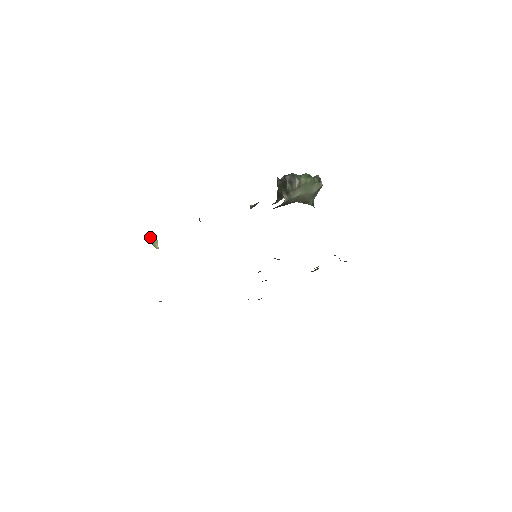
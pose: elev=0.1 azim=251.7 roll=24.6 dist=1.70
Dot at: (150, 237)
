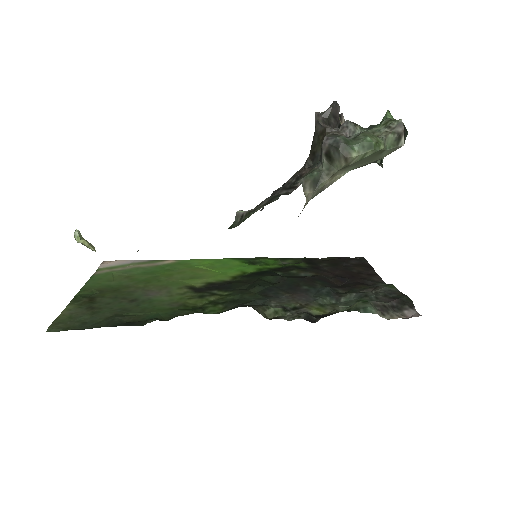
Dot at: occluded
